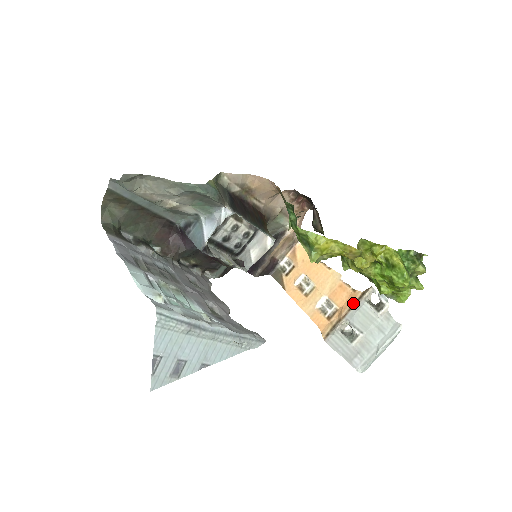
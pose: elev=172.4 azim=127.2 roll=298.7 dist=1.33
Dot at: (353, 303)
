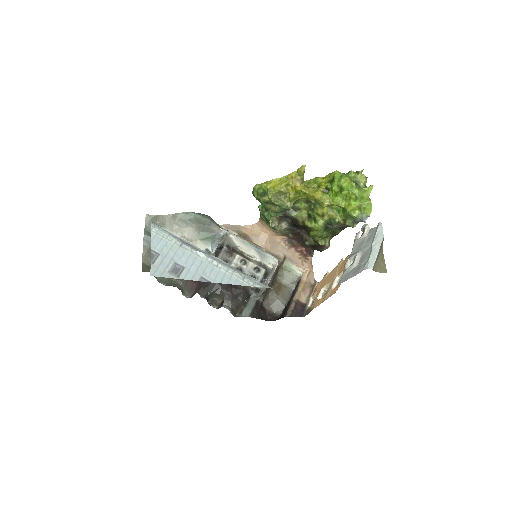
Dot at: occluded
